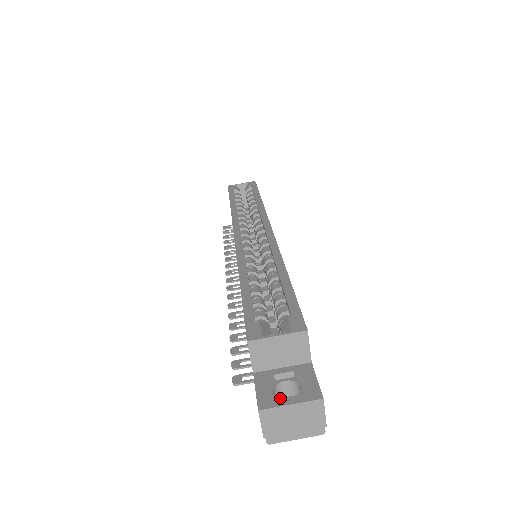
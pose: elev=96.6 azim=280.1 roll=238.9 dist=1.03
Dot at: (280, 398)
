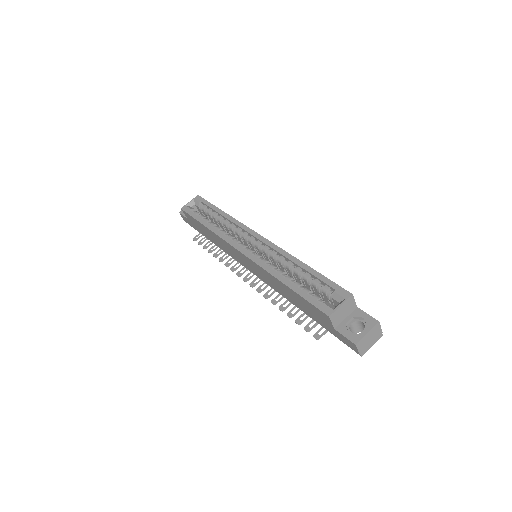
Dot at: (360, 333)
